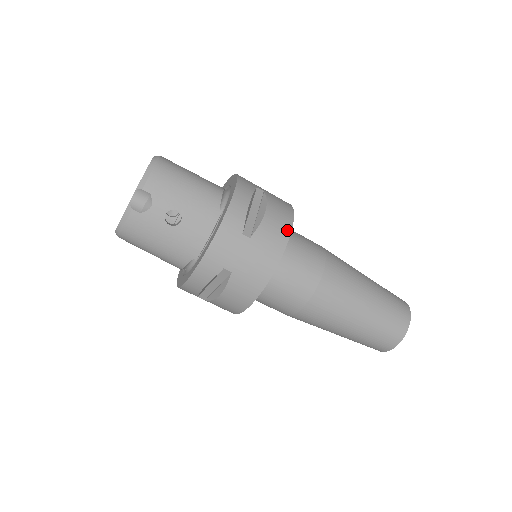
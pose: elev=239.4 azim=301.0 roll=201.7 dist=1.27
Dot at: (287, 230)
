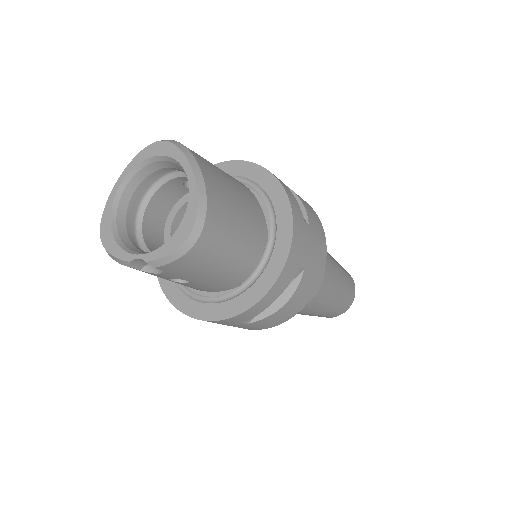
Dot at: (291, 316)
